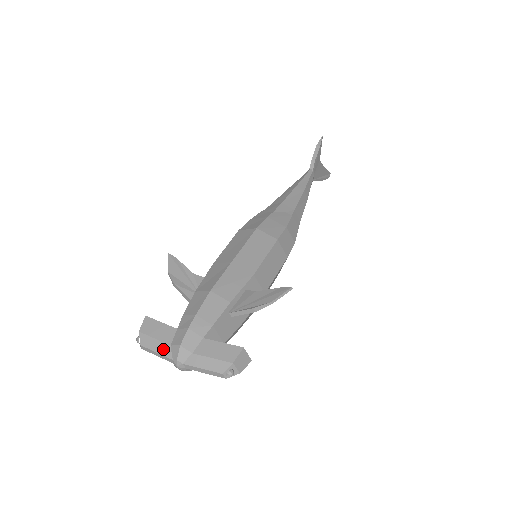
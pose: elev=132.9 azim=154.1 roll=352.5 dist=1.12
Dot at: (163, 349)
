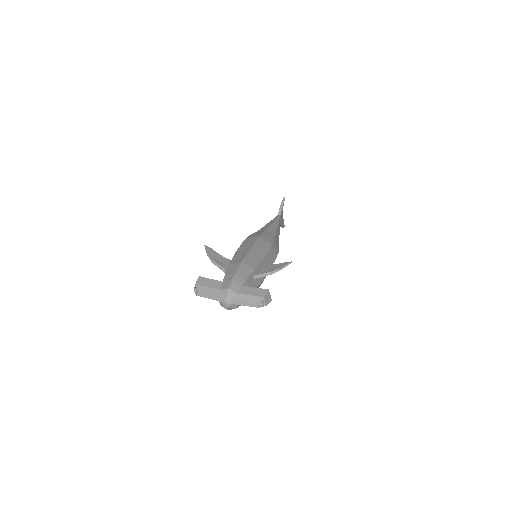
Dot at: (215, 293)
